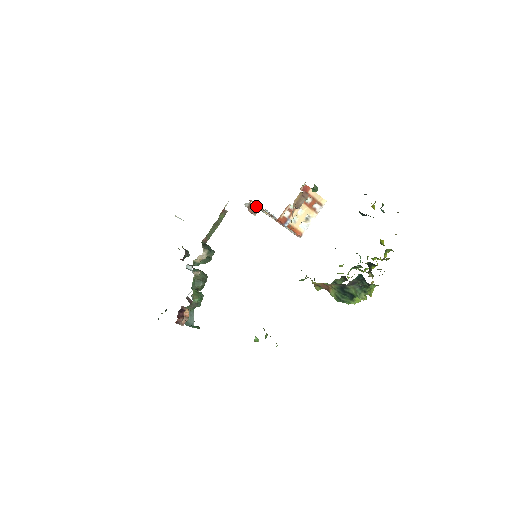
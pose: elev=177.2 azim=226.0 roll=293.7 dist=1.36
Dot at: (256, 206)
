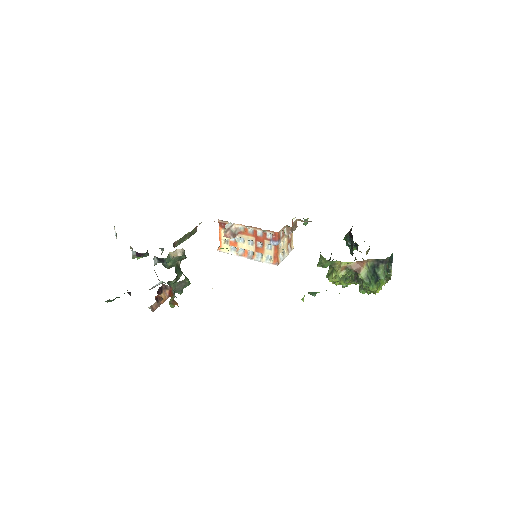
Dot at: (238, 229)
